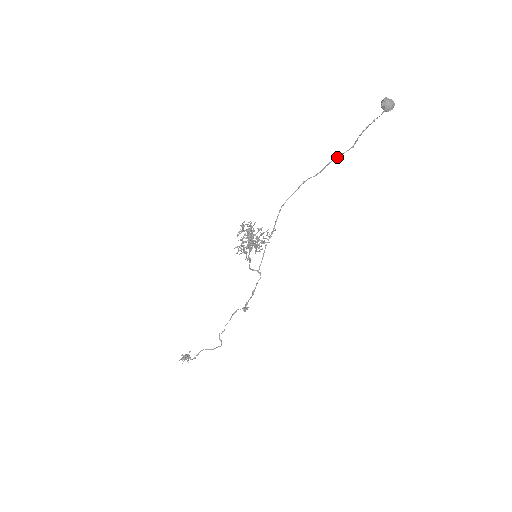
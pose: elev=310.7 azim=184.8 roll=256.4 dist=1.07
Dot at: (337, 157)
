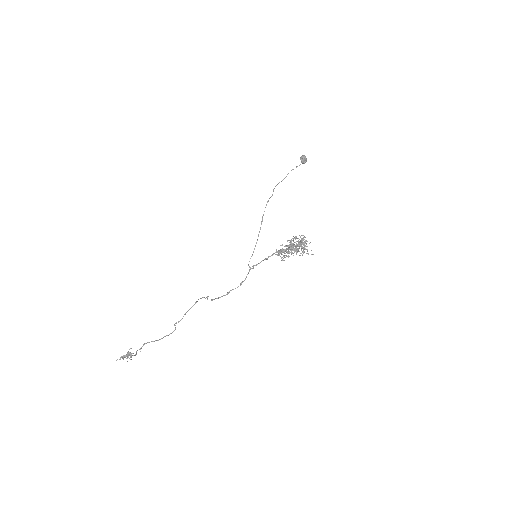
Dot at: occluded
